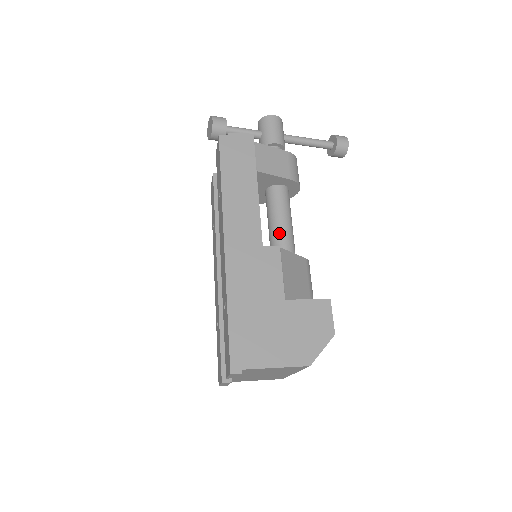
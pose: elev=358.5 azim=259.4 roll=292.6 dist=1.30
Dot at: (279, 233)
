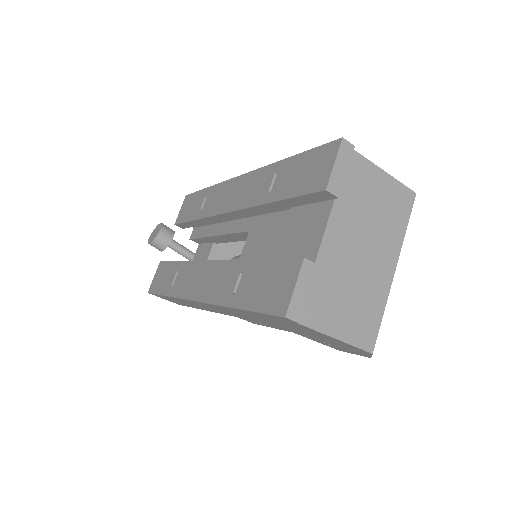
Dot at: occluded
